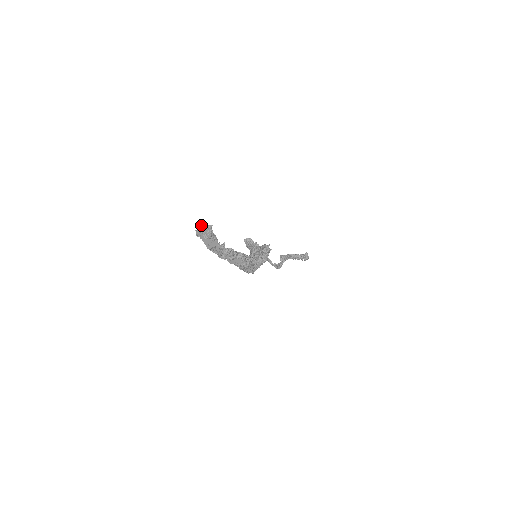
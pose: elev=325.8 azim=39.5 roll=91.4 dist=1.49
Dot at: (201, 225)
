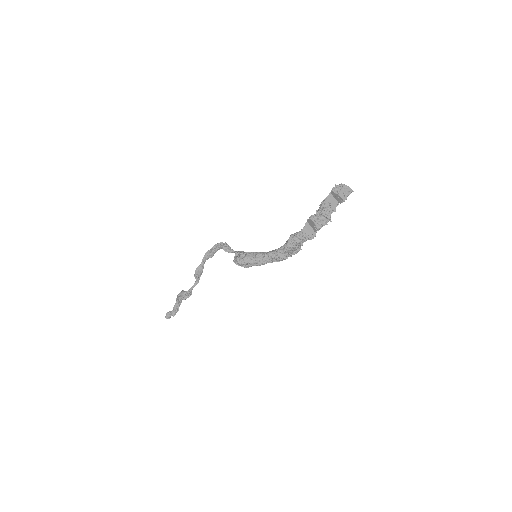
Dot at: (346, 185)
